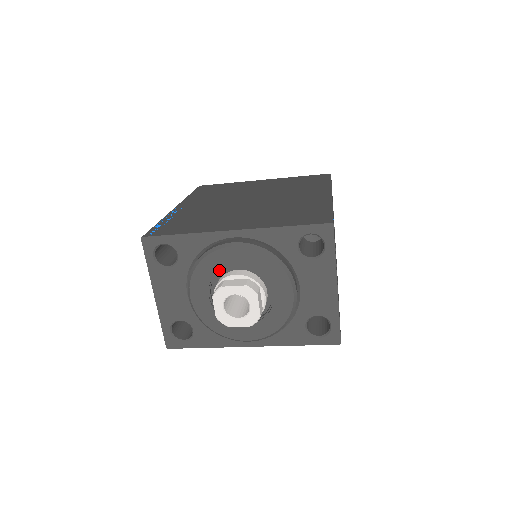
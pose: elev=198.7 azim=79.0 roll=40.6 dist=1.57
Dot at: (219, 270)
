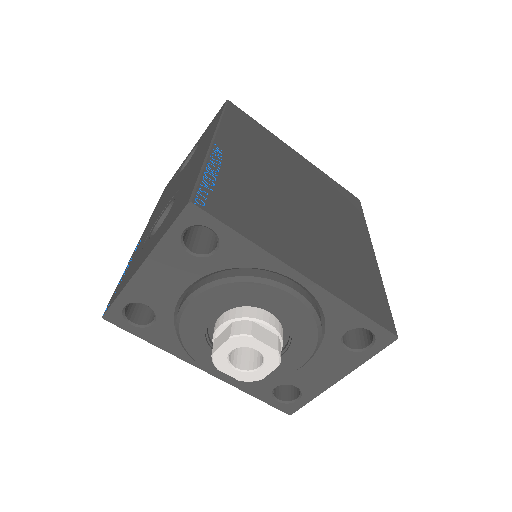
Dot at: (252, 303)
